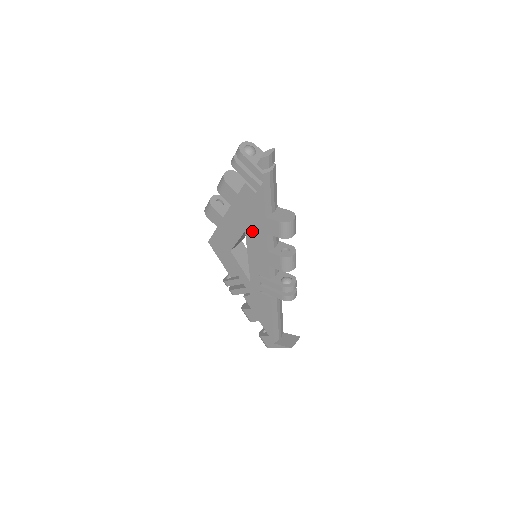
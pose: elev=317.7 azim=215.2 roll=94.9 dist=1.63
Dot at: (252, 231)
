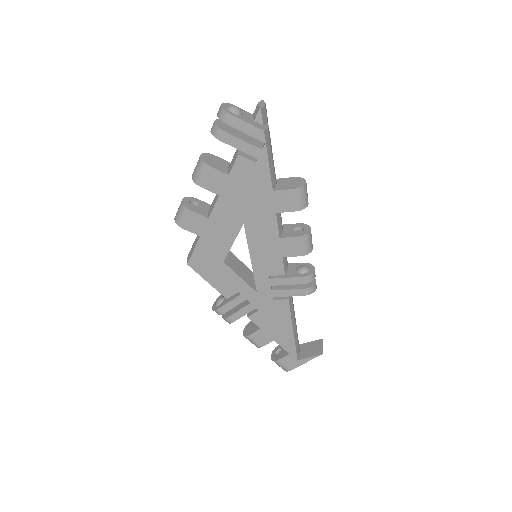
Dot at: (254, 219)
